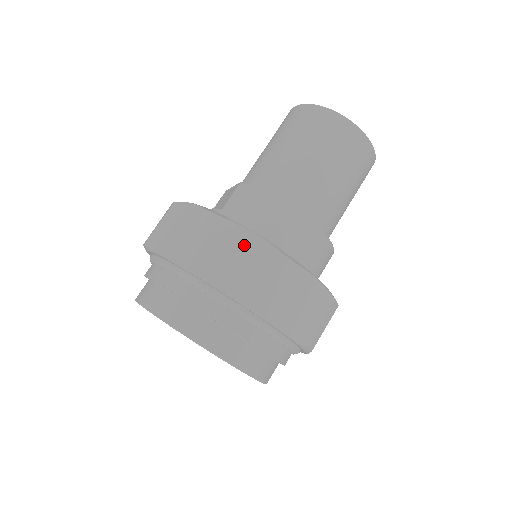
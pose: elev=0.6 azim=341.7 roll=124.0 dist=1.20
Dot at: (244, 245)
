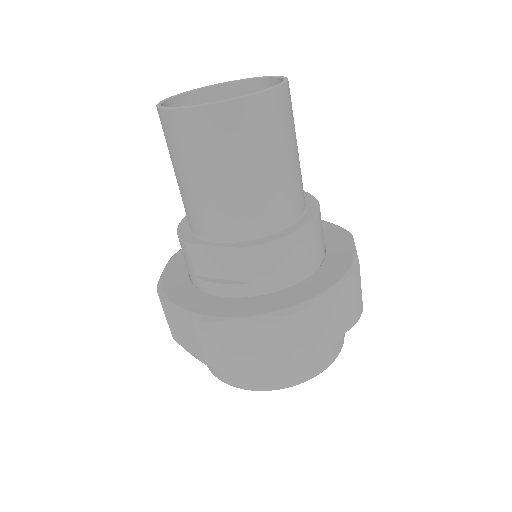
Dot at: (331, 302)
